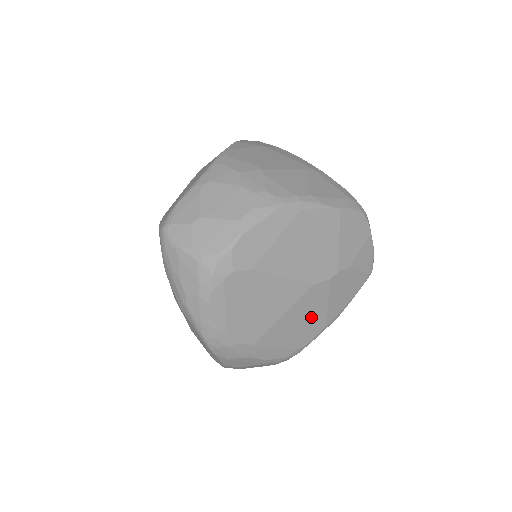
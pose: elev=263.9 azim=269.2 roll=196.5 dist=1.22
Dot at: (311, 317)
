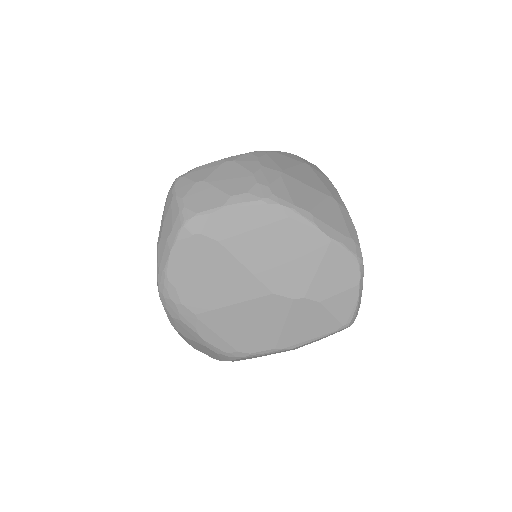
Dot at: (262, 327)
